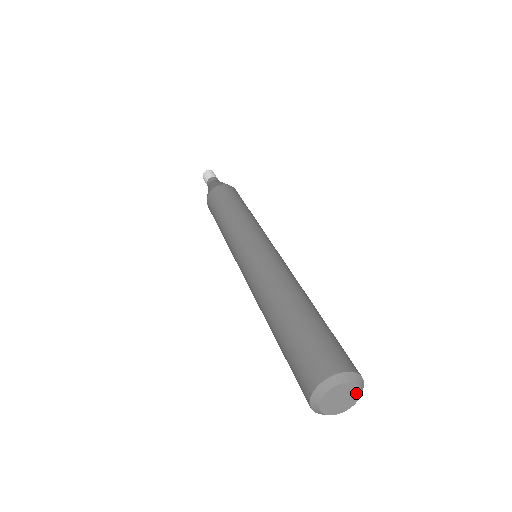
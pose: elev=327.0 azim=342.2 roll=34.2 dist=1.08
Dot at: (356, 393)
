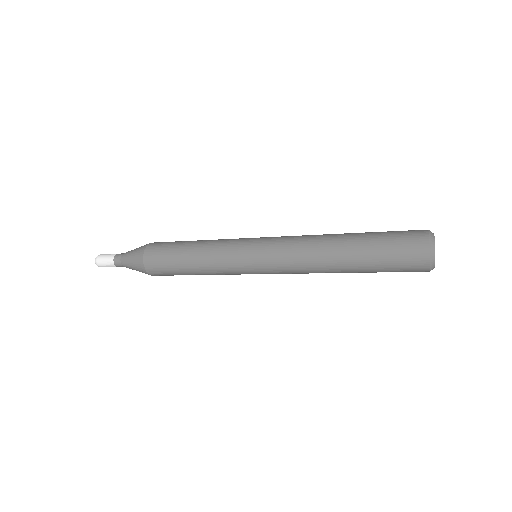
Dot at: occluded
